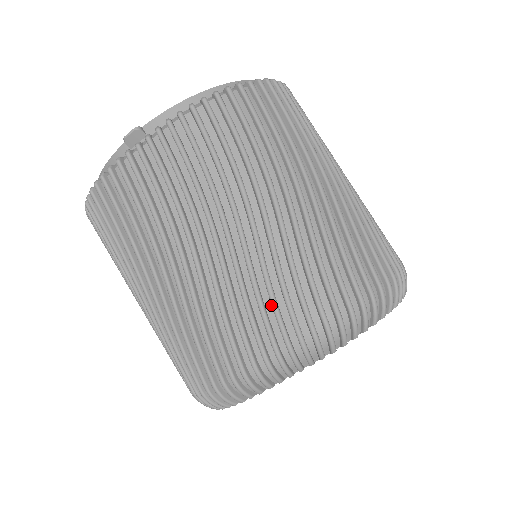
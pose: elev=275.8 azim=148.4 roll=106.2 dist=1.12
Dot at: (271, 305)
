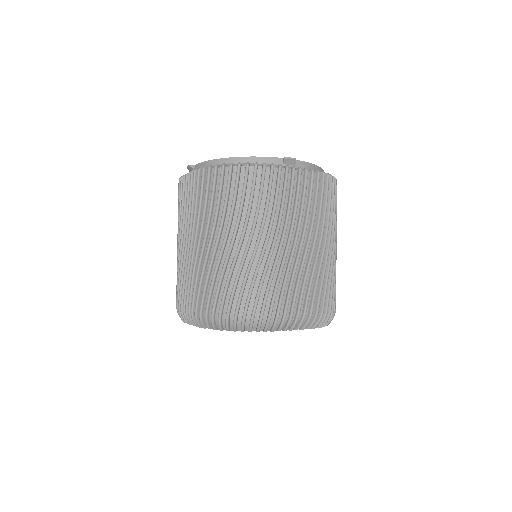
Dot at: (306, 289)
